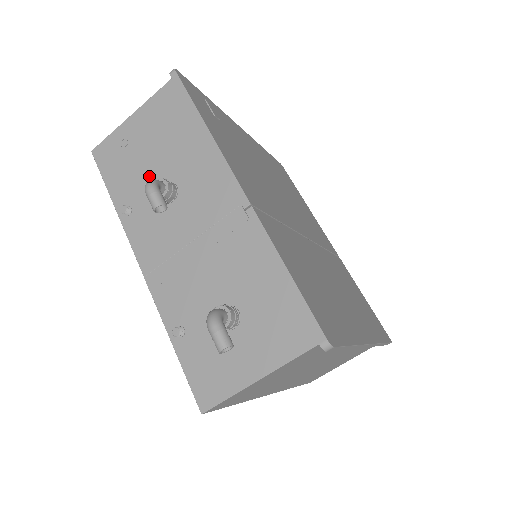
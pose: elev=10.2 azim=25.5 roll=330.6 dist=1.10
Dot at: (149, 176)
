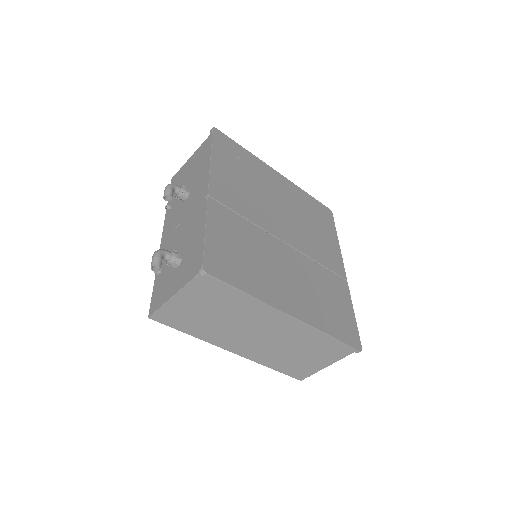
Dot at: occluded
